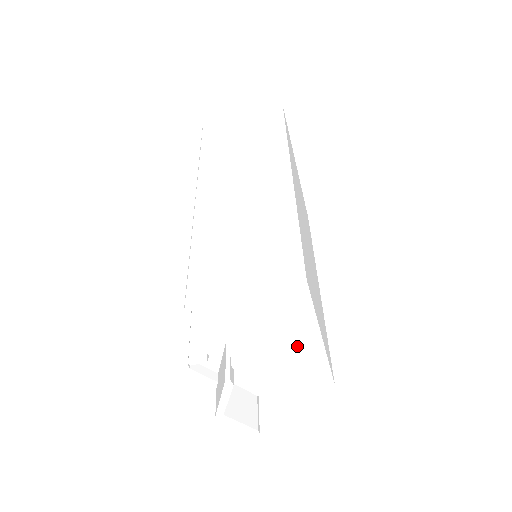
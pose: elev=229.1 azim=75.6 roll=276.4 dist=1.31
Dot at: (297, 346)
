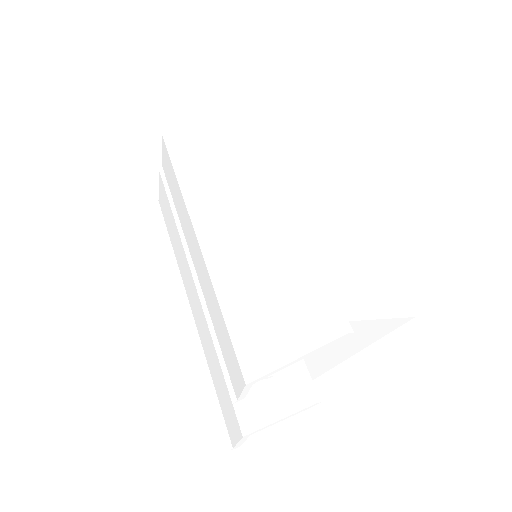
Dot at: (327, 364)
